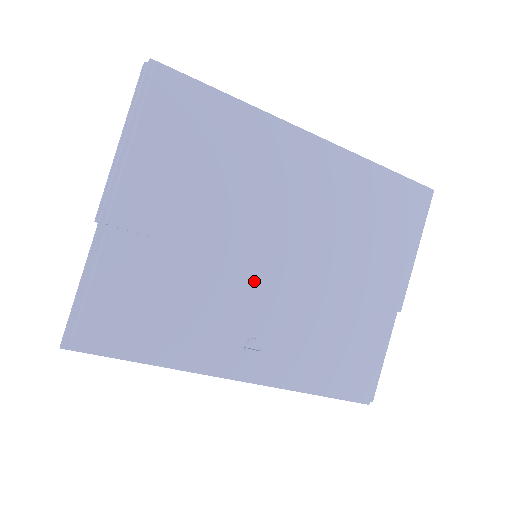
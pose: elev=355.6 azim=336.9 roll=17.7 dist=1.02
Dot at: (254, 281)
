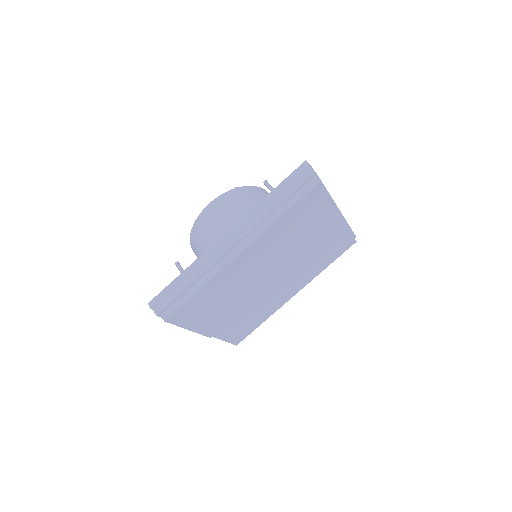
Dot at: (270, 288)
